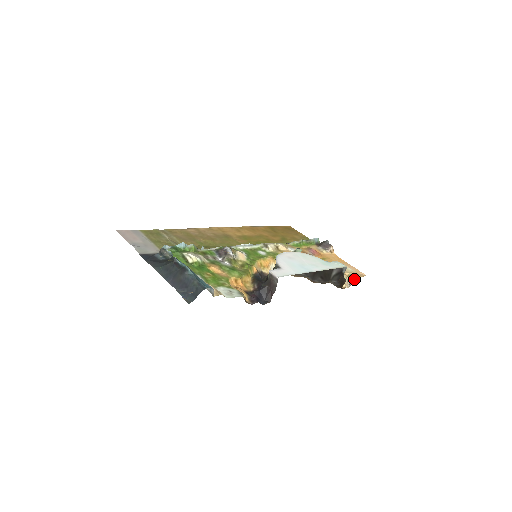
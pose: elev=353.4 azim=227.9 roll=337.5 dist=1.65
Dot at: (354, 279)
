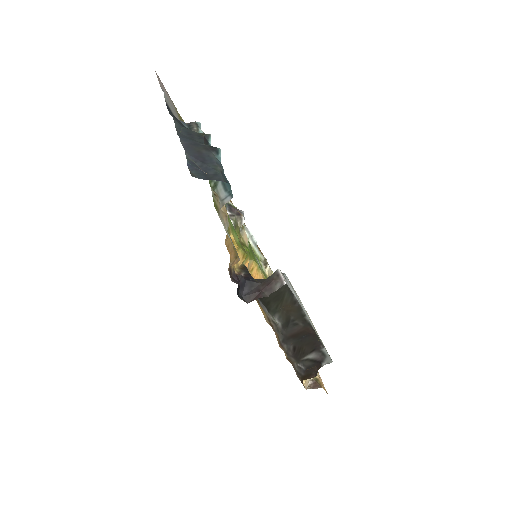
Dot at: (318, 385)
